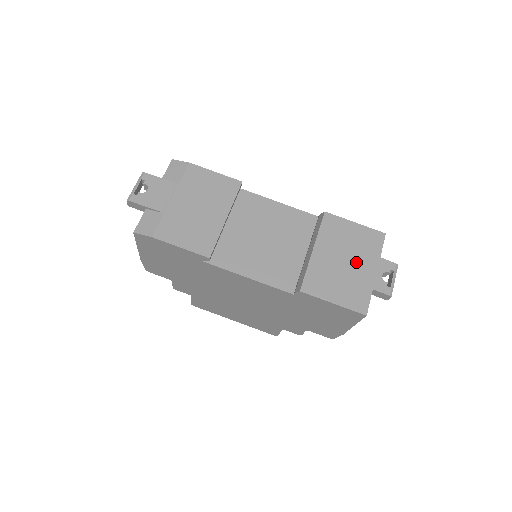
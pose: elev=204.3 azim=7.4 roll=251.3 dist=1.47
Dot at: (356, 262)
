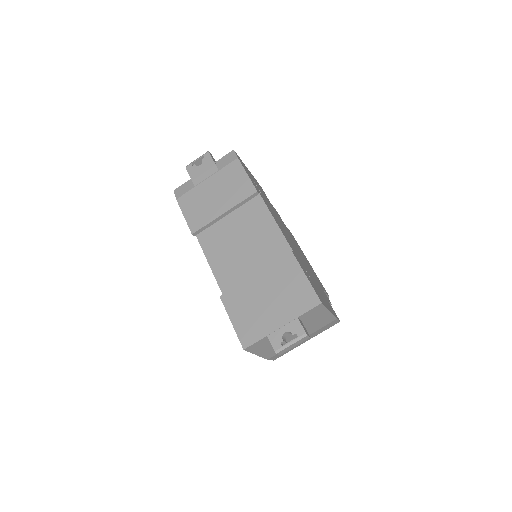
Dot at: (275, 307)
